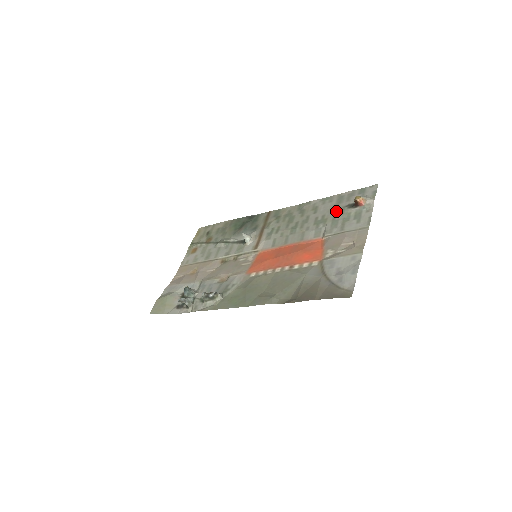
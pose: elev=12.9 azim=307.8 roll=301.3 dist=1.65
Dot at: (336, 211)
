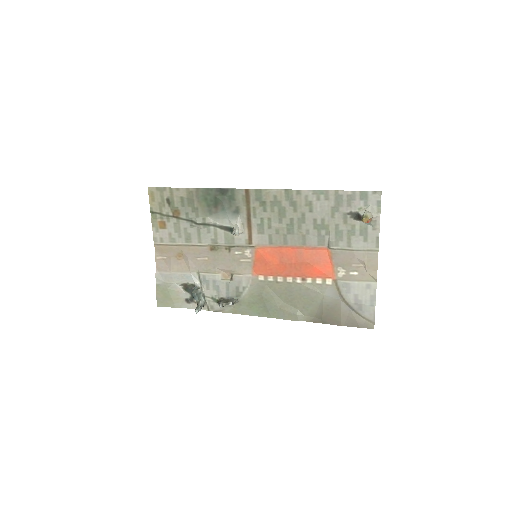
Dot at: (337, 218)
